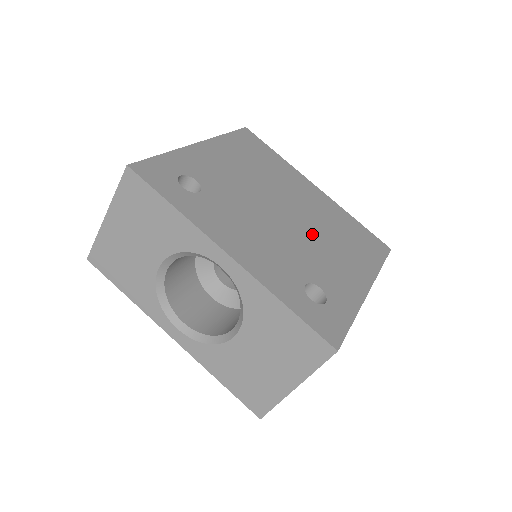
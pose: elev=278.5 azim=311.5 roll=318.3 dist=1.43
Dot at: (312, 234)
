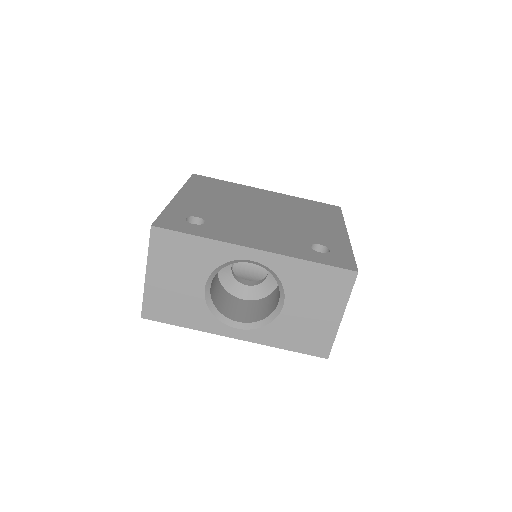
Dot at: (289, 218)
